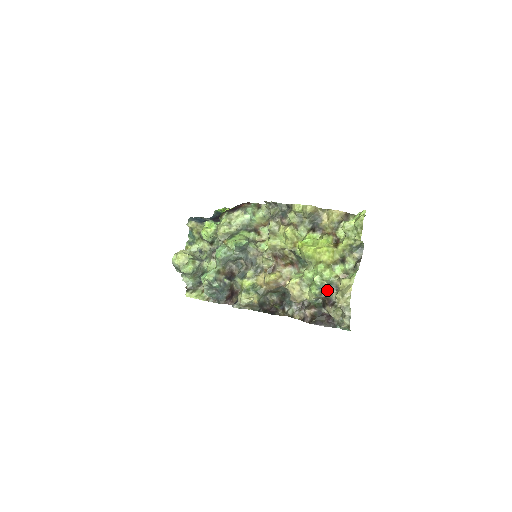
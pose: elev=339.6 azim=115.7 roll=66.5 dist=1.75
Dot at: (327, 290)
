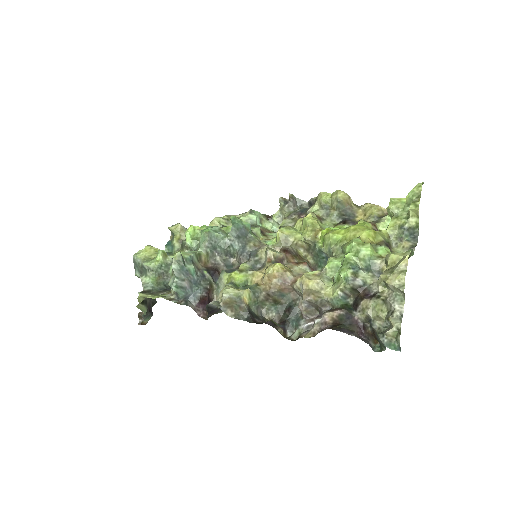
Dot at: (365, 273)
